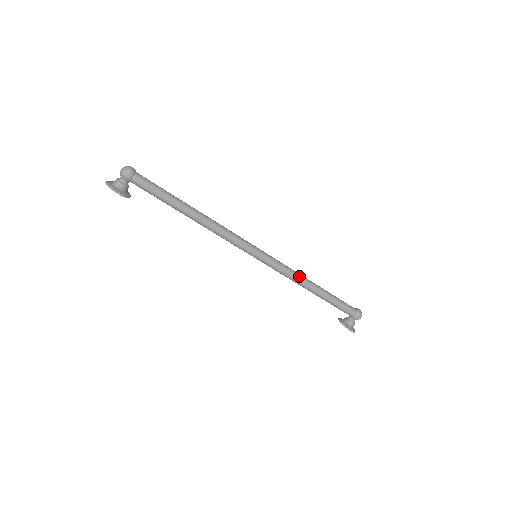
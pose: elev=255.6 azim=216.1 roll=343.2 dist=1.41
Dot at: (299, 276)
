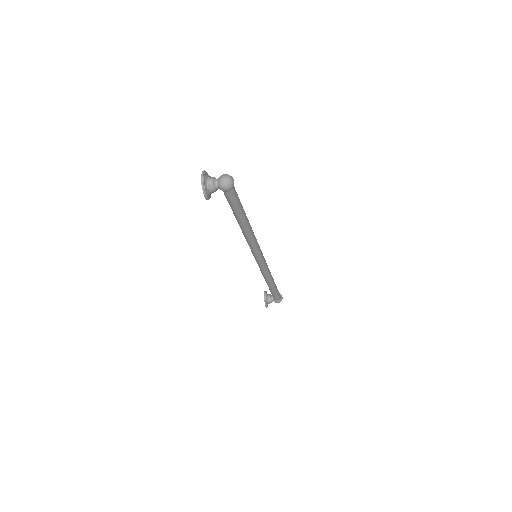
Dot at: (270, 276)
